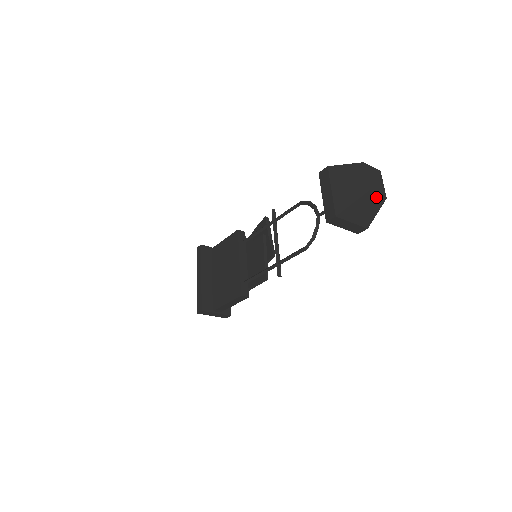
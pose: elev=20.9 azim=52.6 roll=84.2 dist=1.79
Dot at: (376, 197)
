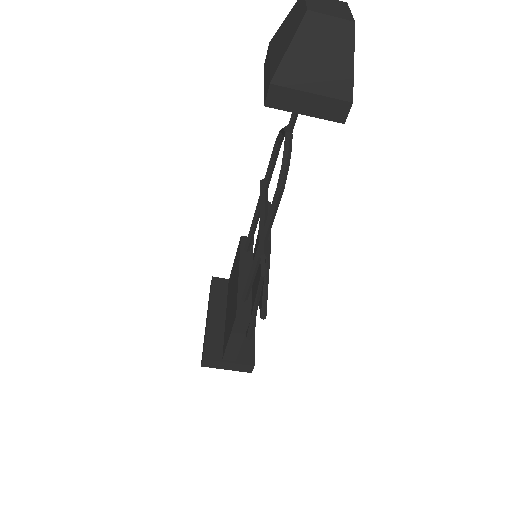
Dot at: (331, 24)
